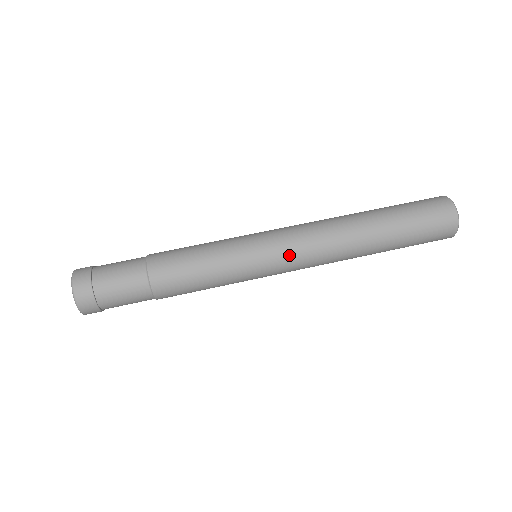
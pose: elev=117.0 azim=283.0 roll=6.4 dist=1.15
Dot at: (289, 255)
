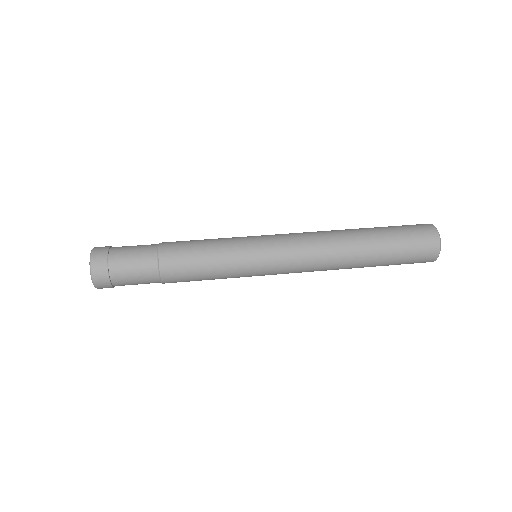
Dot at: (285, 251)
